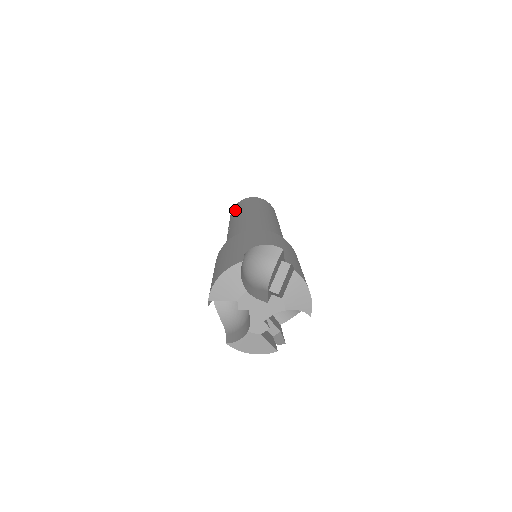
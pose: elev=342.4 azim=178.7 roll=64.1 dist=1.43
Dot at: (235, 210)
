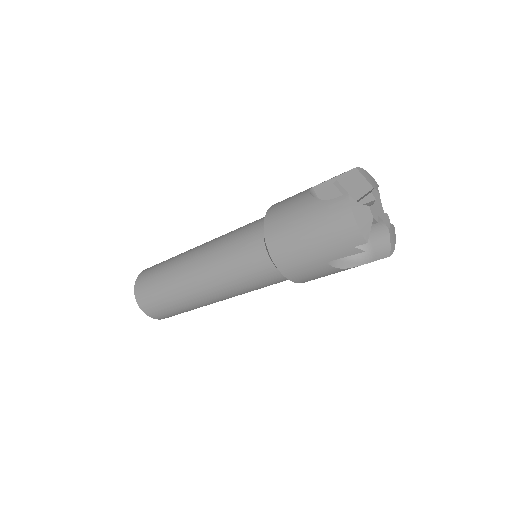
Dot at: occluded
